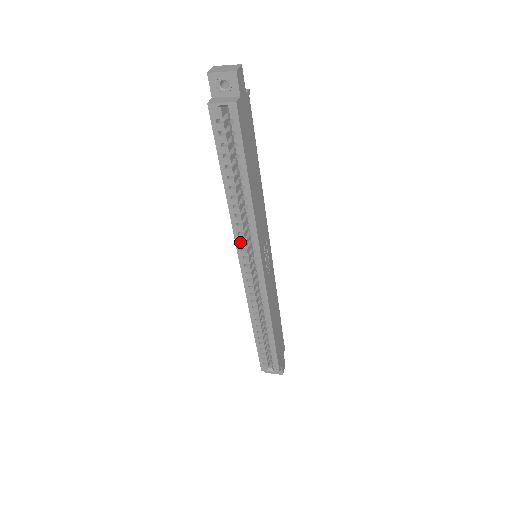
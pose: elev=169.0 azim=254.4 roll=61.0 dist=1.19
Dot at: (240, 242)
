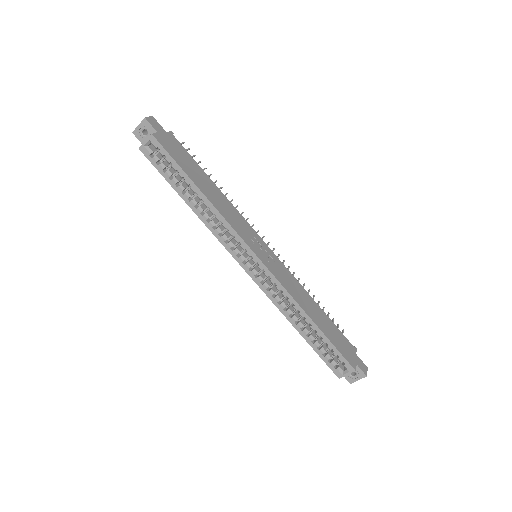
Dot at: (227, 243)
